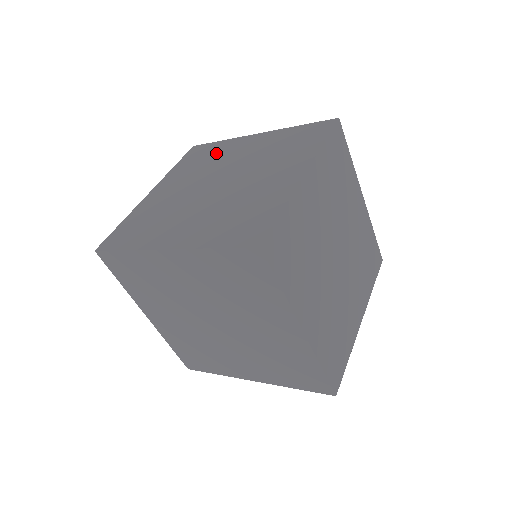
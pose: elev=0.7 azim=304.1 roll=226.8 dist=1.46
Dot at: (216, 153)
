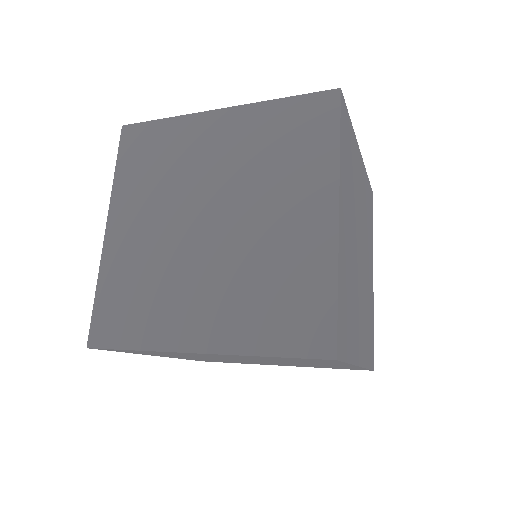
Dot at: (172, 149)
